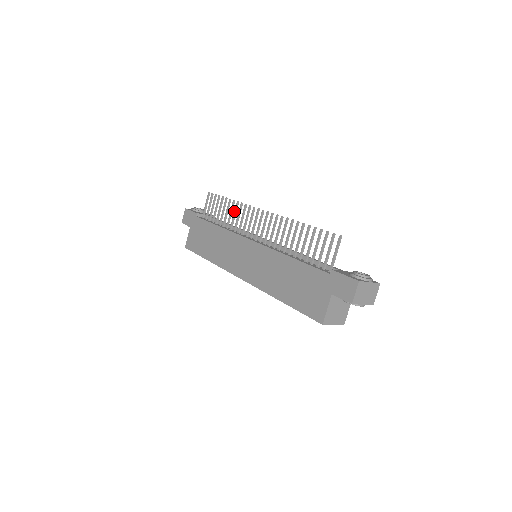
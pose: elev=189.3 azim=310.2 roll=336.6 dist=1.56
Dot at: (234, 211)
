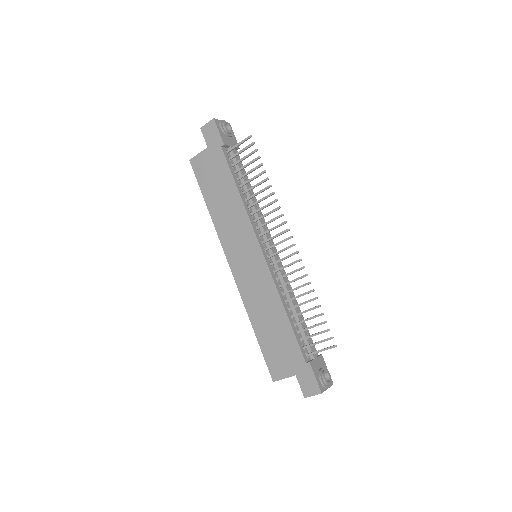
Dot at: (264, 197)
